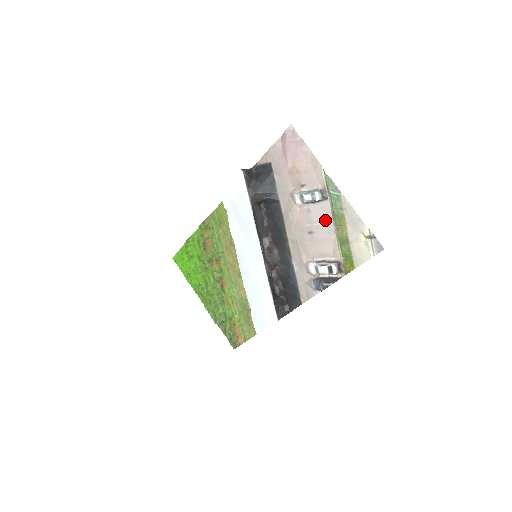
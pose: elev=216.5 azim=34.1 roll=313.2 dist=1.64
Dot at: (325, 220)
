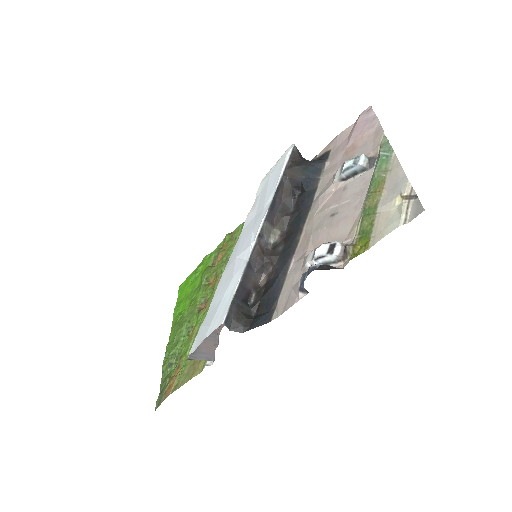
Dot at: (359, 193)
